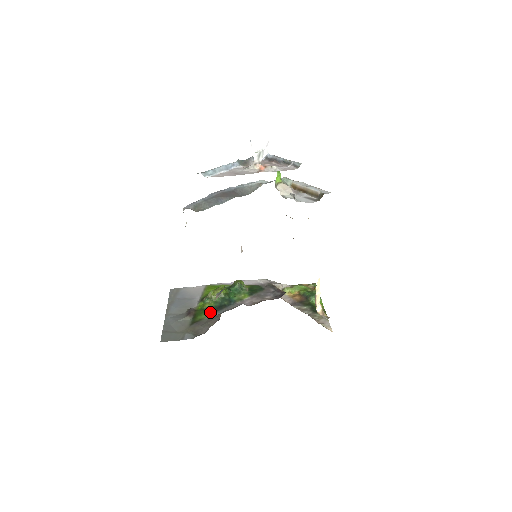
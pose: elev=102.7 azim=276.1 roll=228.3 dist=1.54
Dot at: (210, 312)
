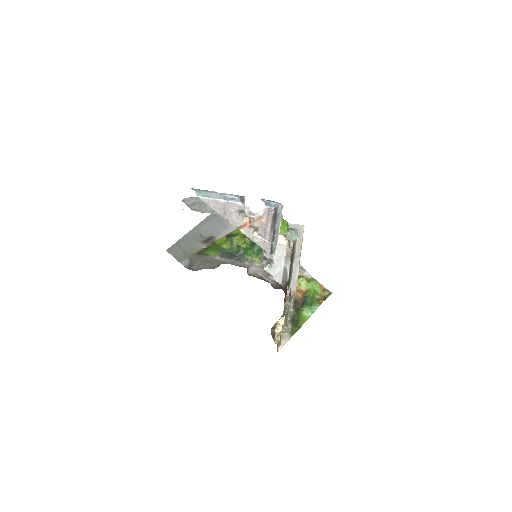
Dot at: occluded
